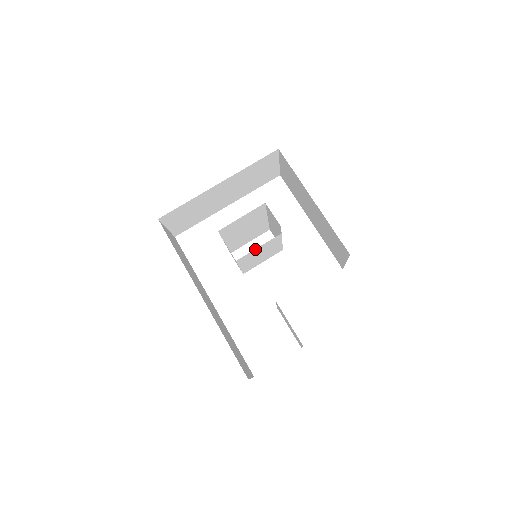
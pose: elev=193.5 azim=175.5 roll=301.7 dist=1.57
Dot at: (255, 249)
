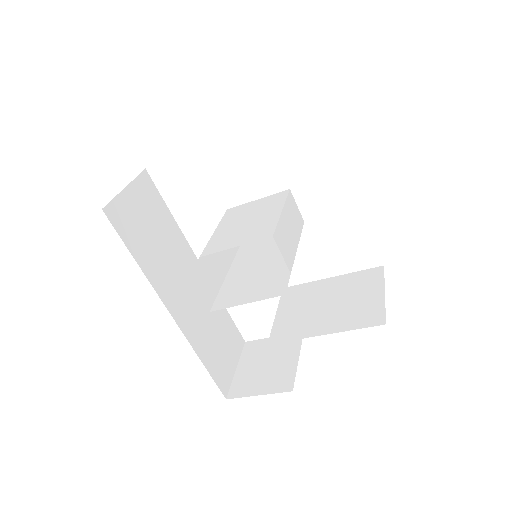
Dot at: (248, 282)
